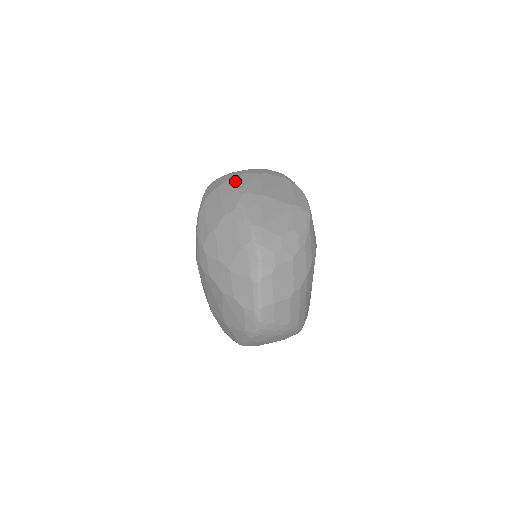
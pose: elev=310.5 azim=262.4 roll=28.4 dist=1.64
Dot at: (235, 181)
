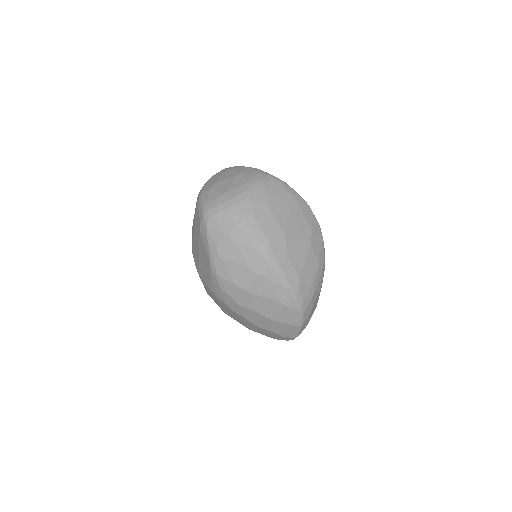
Dot at: (250, 226)
